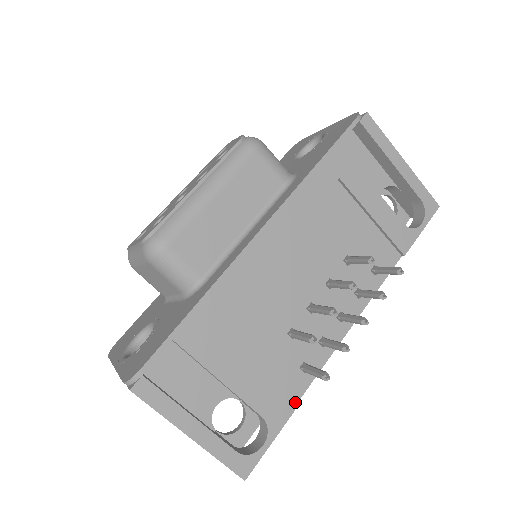
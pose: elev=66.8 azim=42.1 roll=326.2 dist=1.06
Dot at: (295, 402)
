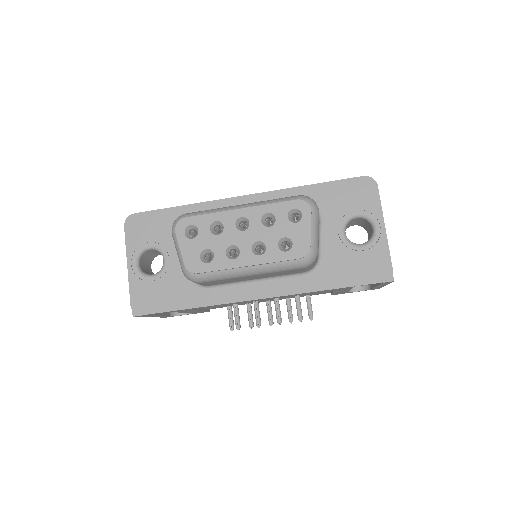
Dot at: occluded
